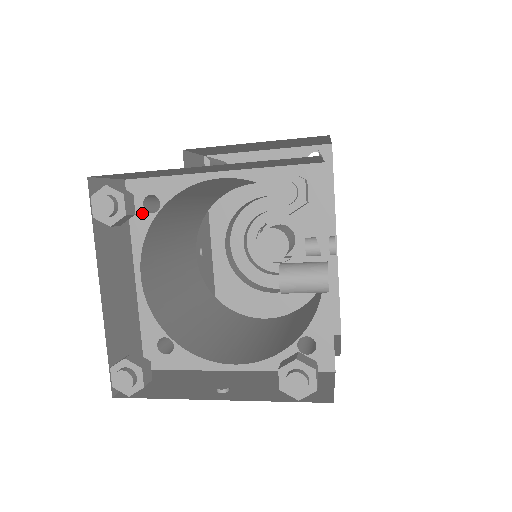
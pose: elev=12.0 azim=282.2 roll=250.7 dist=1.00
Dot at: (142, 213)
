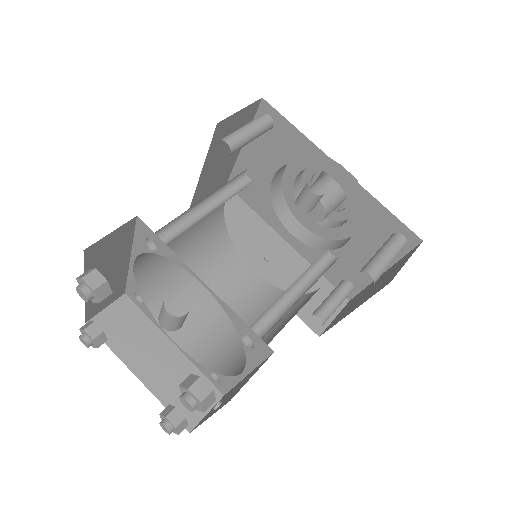
Dot at: (142, 306)
